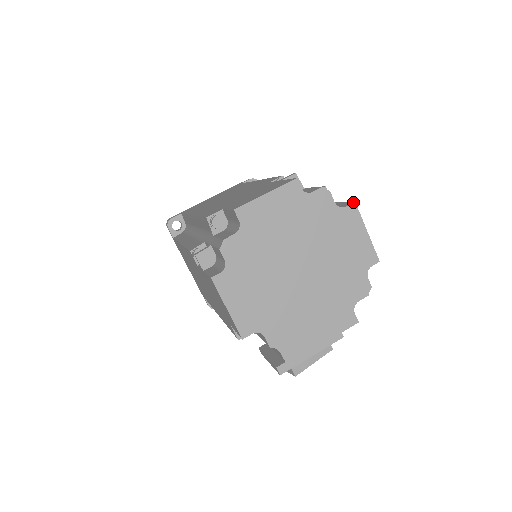
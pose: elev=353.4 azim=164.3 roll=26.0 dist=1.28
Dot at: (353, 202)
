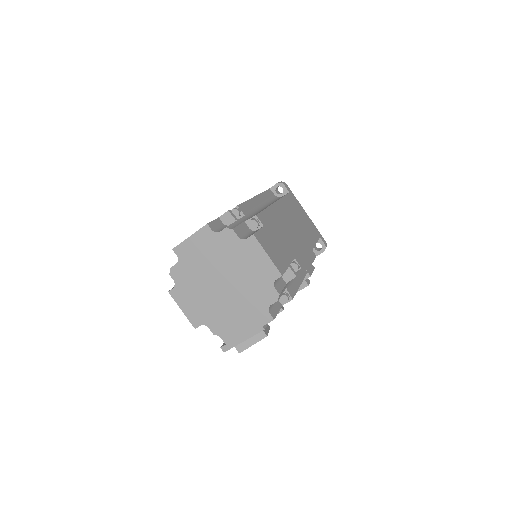
Dot at: (252, 235)
